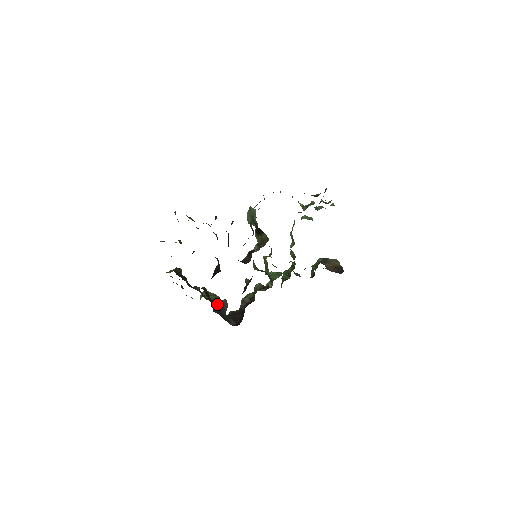
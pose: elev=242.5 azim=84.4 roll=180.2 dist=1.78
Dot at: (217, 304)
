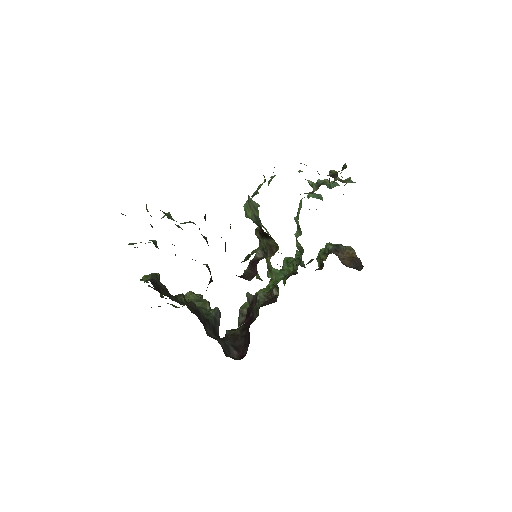
Dot at: (209, 318)
